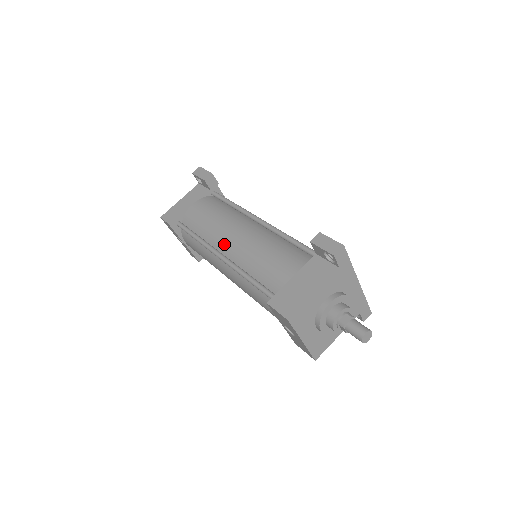
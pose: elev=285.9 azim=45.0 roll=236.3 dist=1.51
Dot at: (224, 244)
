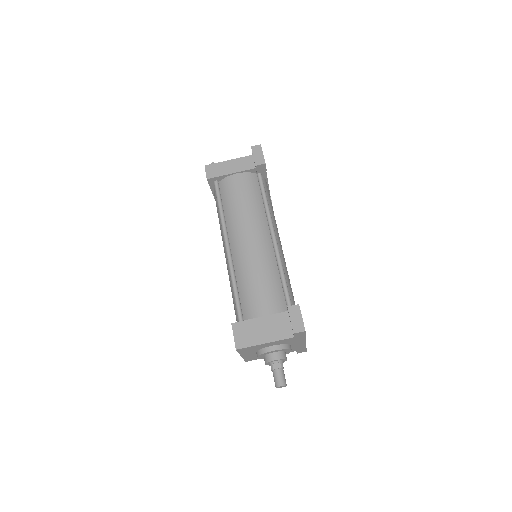
Dot at: (236, 239)
